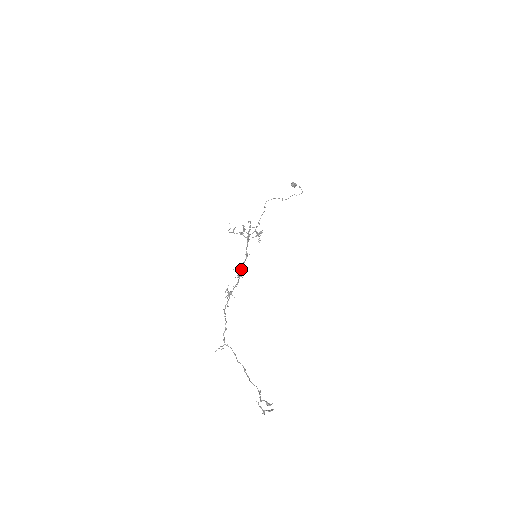
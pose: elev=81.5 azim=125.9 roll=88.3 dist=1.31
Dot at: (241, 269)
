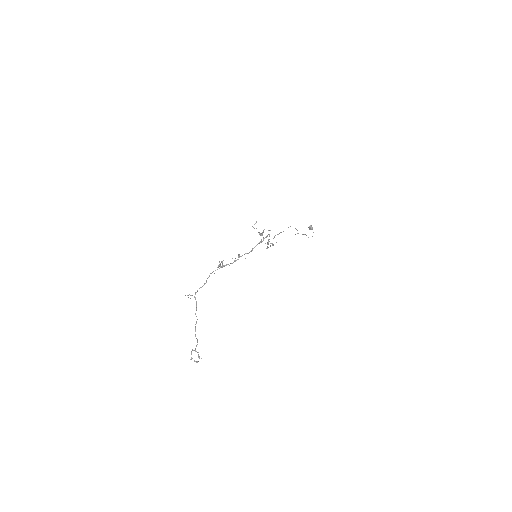
Dot at: (241, 256)
